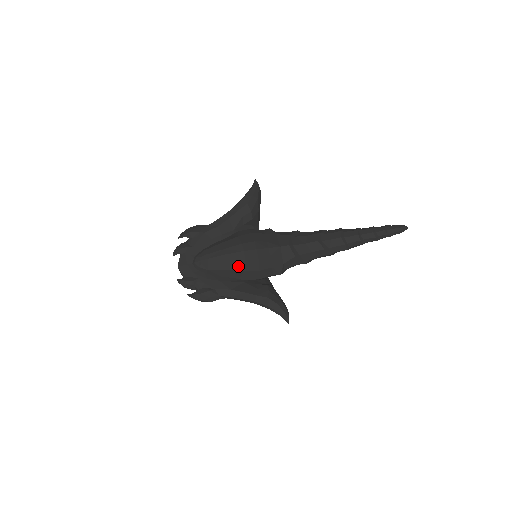
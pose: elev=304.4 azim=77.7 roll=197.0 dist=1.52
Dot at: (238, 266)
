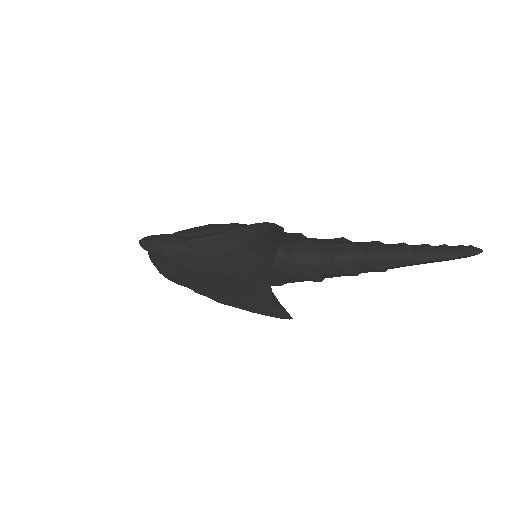
Dot at: (225, 229)
